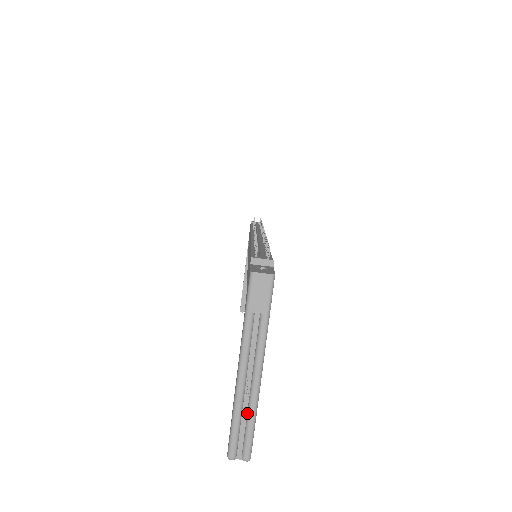
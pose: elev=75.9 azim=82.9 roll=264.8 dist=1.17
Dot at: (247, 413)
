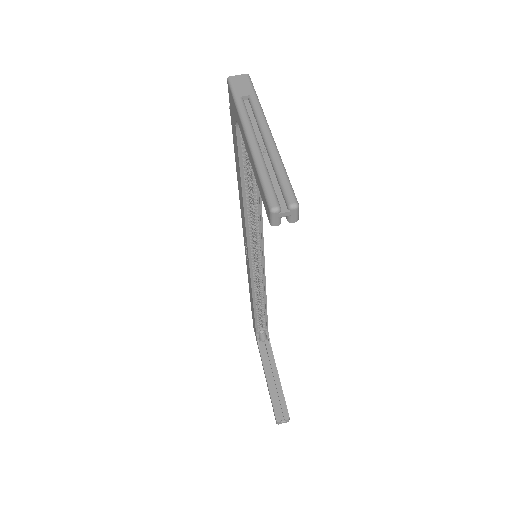
Dot at: (273, 166)
